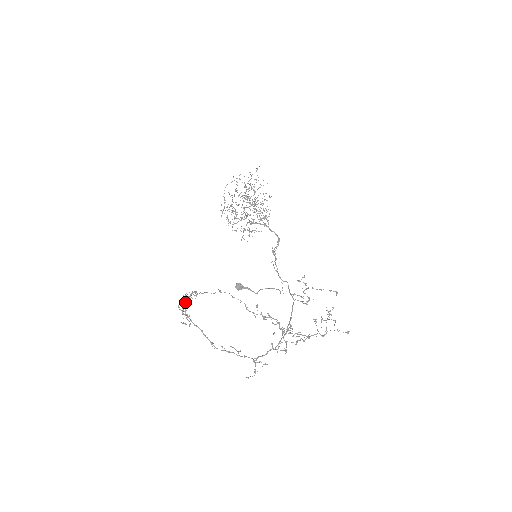
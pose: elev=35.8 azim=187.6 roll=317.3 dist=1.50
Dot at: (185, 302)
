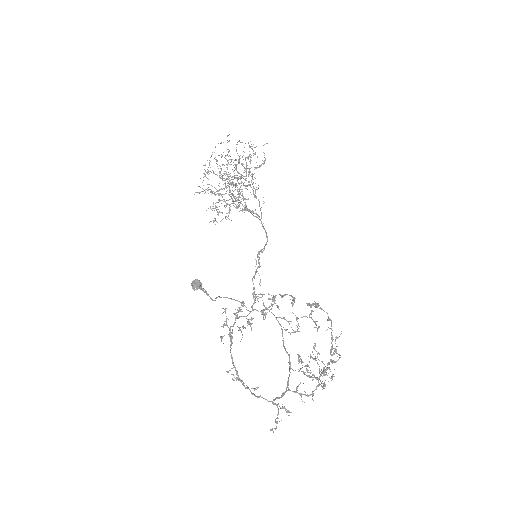
Dot at: (268, 307)
